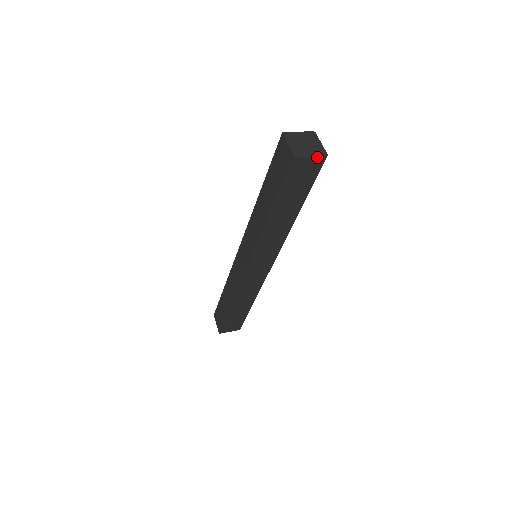
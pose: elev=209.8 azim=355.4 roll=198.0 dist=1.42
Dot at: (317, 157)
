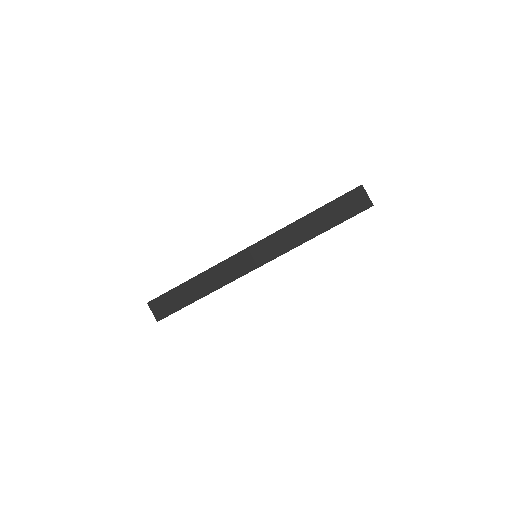
Dot at: occluded
